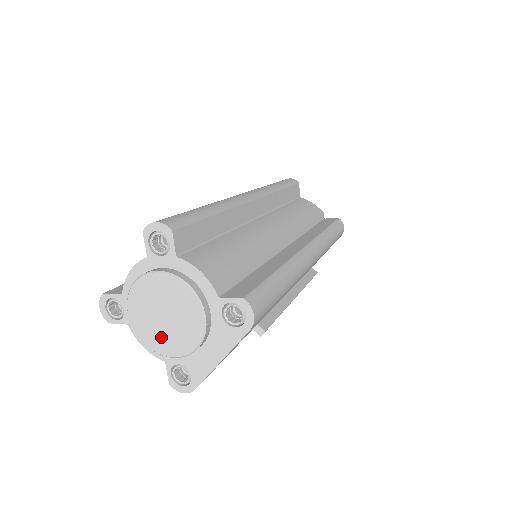
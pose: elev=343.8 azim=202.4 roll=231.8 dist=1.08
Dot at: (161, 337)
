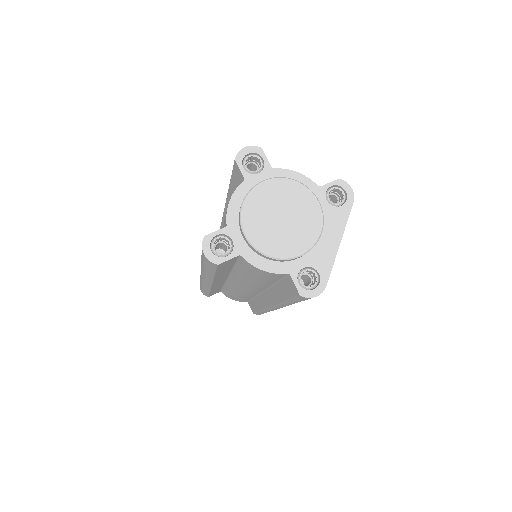
Dot at: (285, 240)
